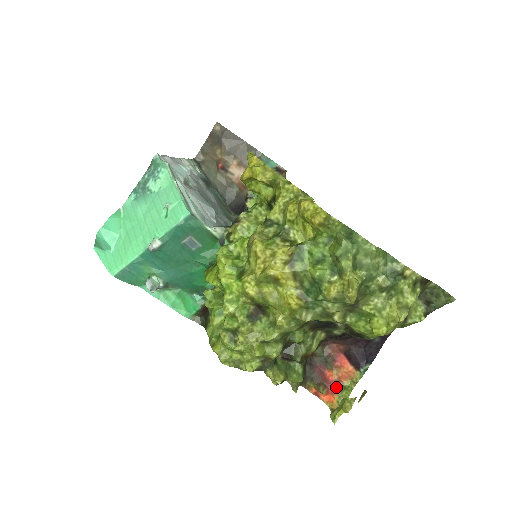
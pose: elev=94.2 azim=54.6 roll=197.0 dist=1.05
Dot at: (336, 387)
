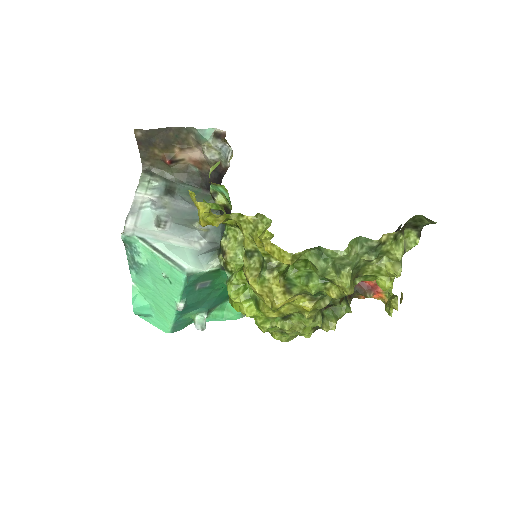
Dot at: (379, 287)
